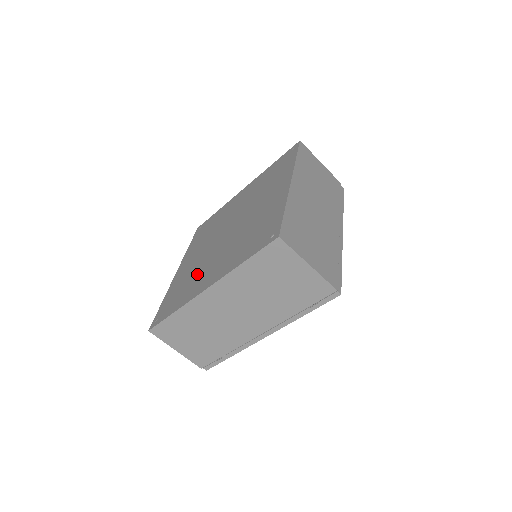
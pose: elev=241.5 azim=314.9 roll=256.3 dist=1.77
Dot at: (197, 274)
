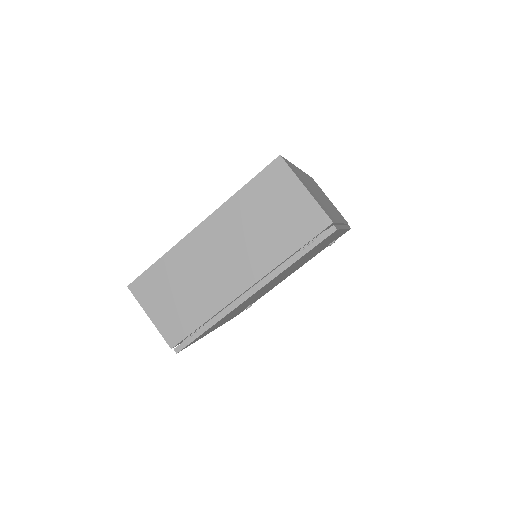
Dot at: occluded
